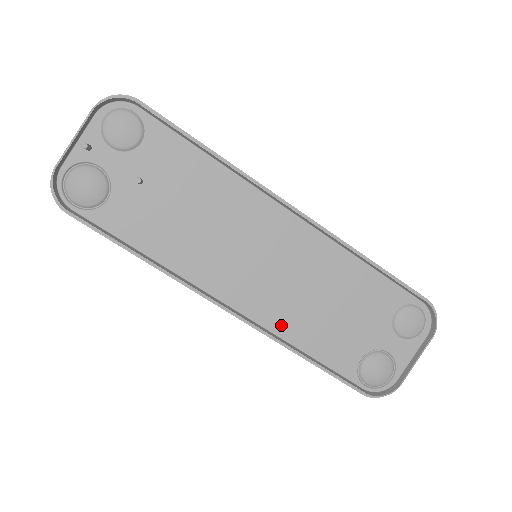
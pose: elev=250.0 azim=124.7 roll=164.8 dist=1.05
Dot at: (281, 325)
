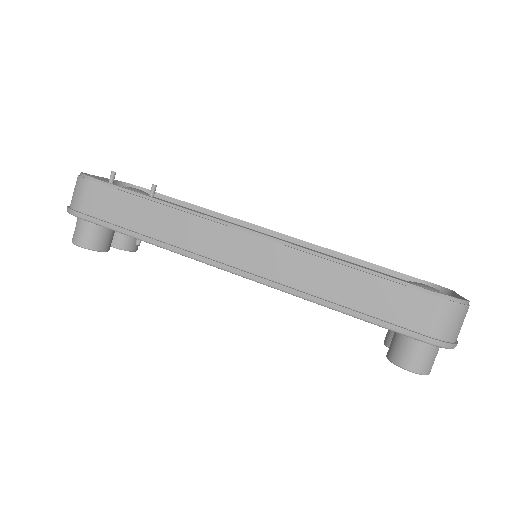
Dot at: occluded
